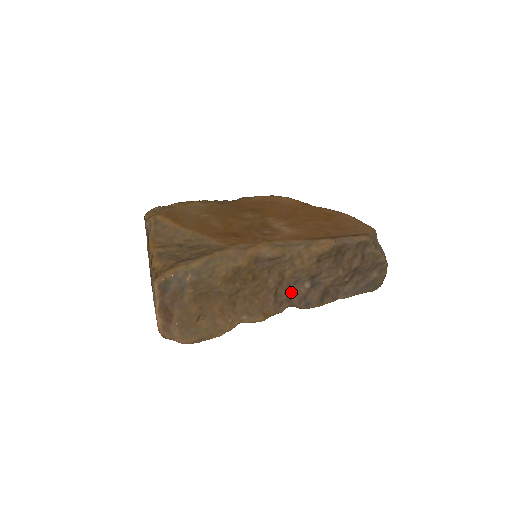
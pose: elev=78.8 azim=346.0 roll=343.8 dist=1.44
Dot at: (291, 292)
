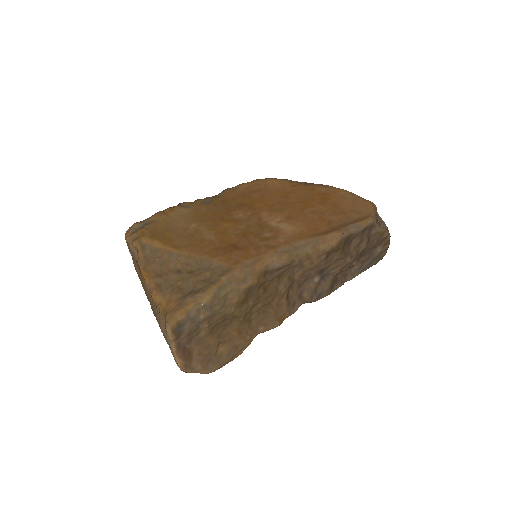
Dot at: (302, 290)
